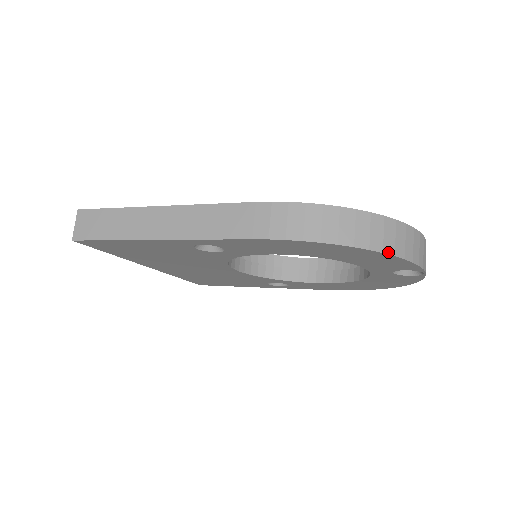
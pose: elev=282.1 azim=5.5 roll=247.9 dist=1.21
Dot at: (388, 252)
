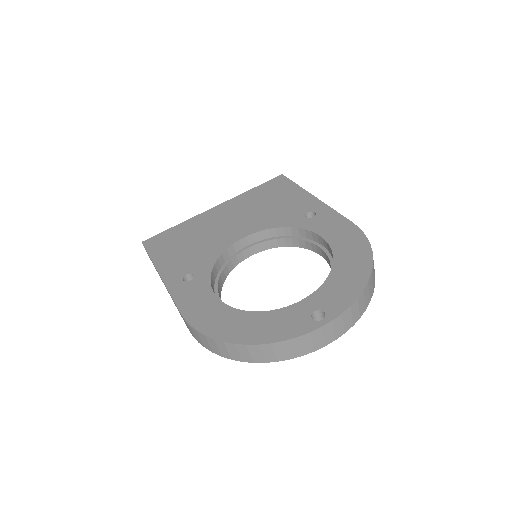
Dot at: (258, 362)
